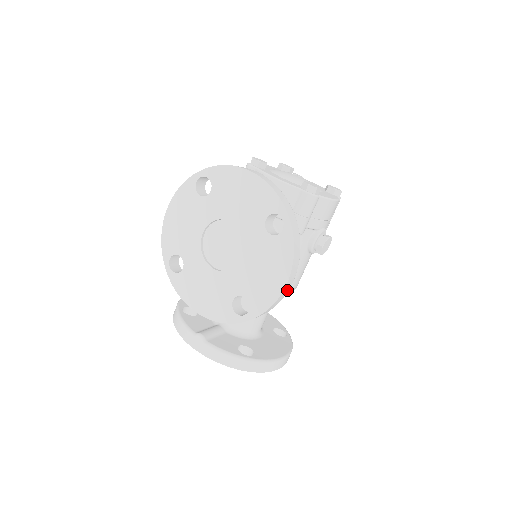
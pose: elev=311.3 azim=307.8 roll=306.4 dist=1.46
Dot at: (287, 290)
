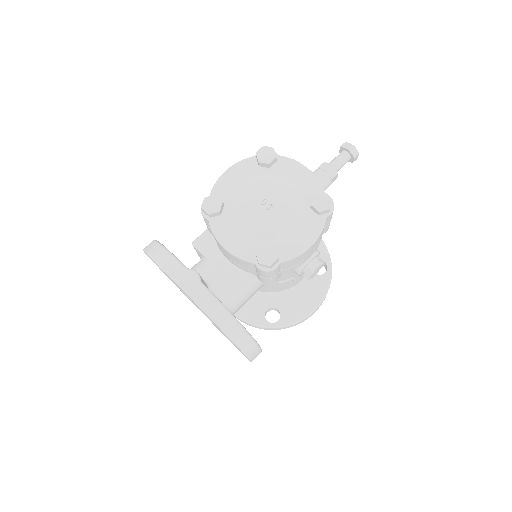
Dot at: occluded
